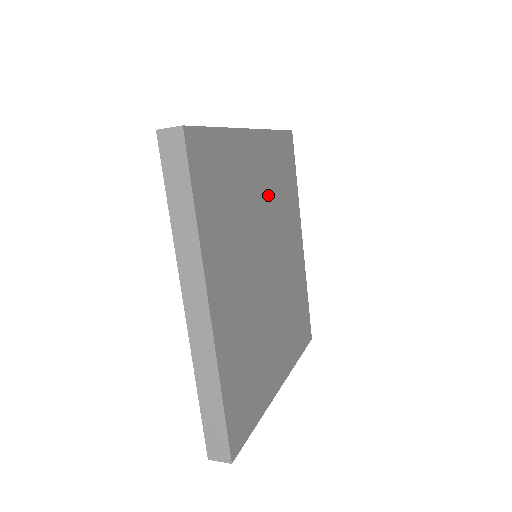
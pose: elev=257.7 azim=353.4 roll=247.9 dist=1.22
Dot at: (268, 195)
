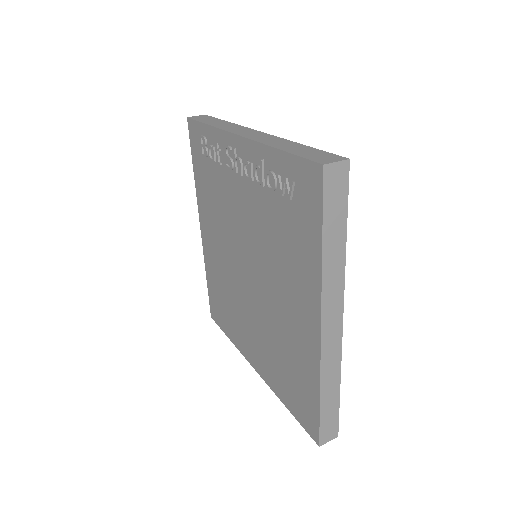
Dot at: occluded
